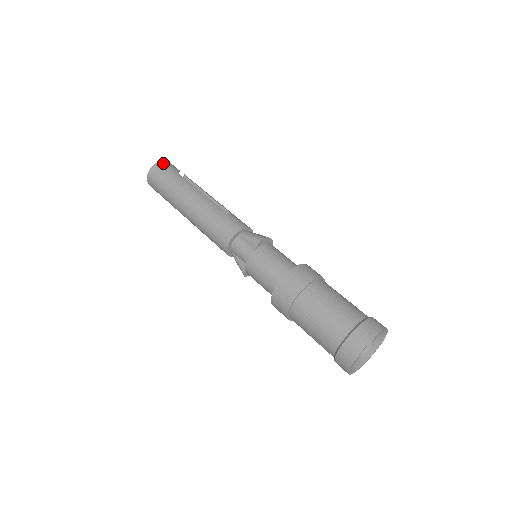
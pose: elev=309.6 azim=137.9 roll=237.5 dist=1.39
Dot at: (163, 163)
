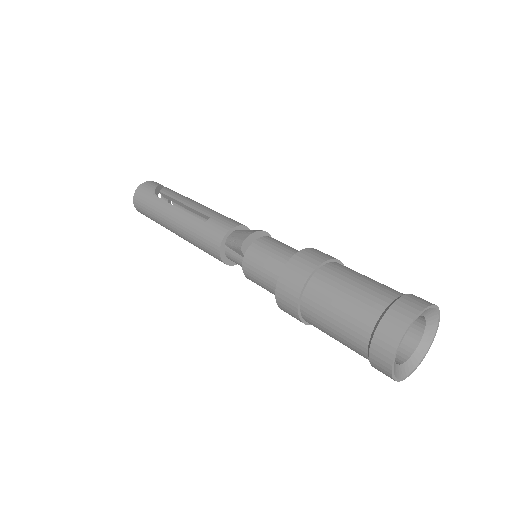
Dot at: (138, 191)
